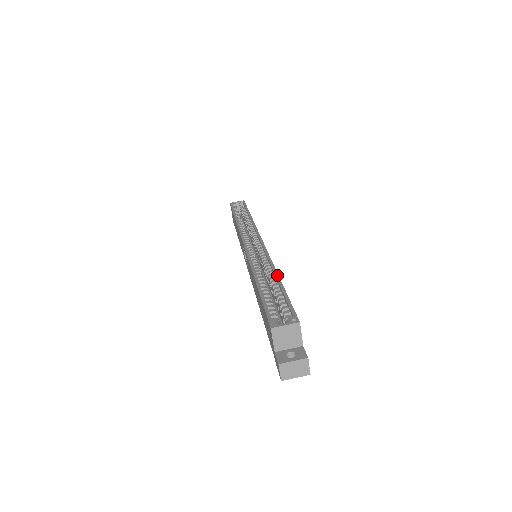
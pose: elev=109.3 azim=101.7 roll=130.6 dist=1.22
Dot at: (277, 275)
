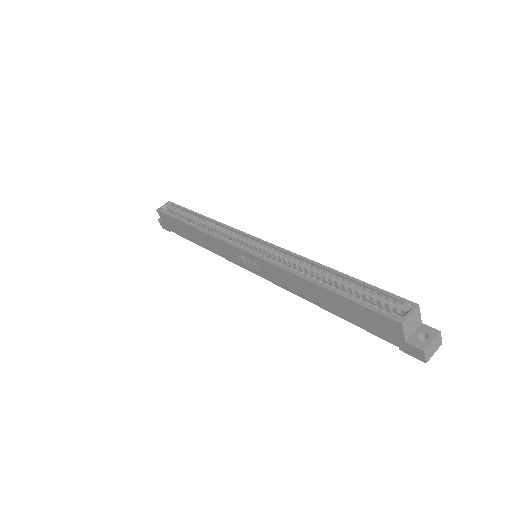
Dot at: (329, 268)
